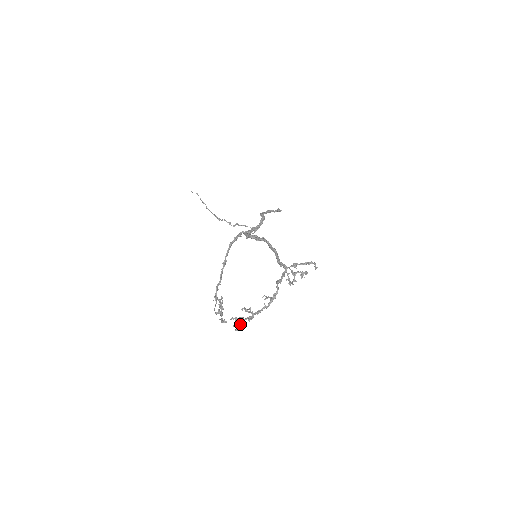
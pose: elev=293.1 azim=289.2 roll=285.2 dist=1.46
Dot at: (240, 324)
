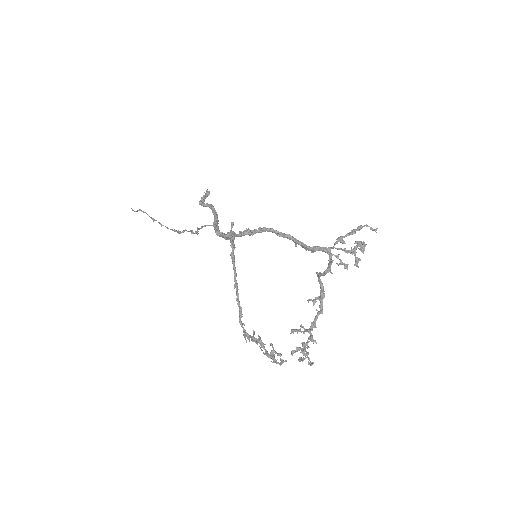
Dot at: (308, 353)
